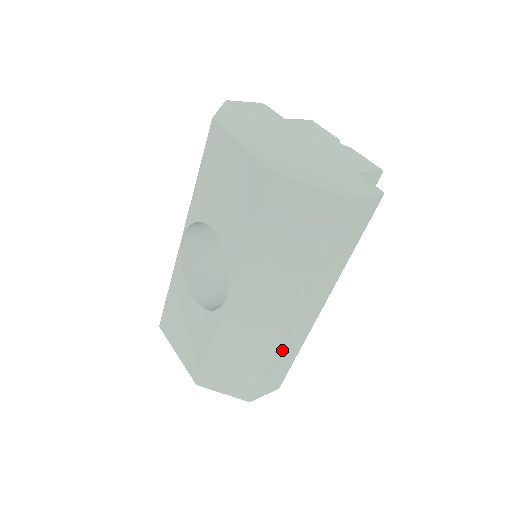
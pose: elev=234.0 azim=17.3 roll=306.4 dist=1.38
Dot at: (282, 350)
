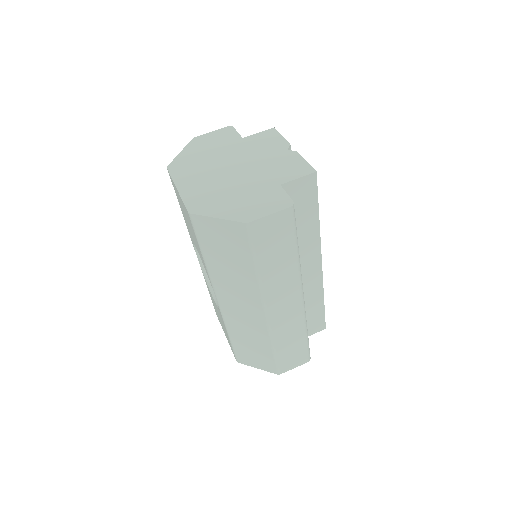
Dot at: (280, 335)
